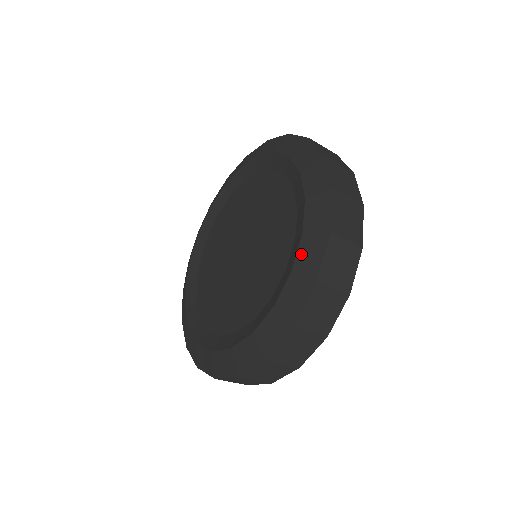
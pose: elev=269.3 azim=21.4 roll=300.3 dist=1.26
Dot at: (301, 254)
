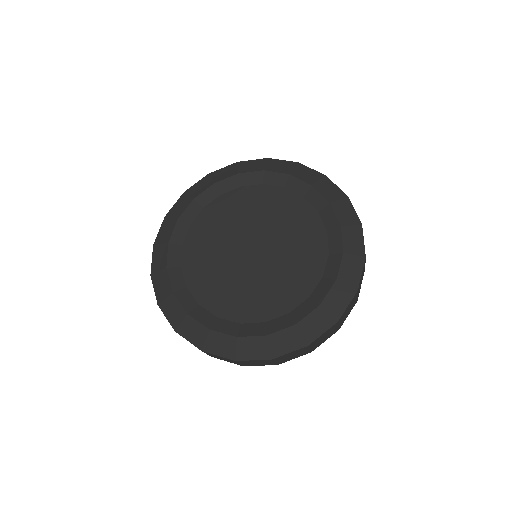
Dot at: (310, 319)
